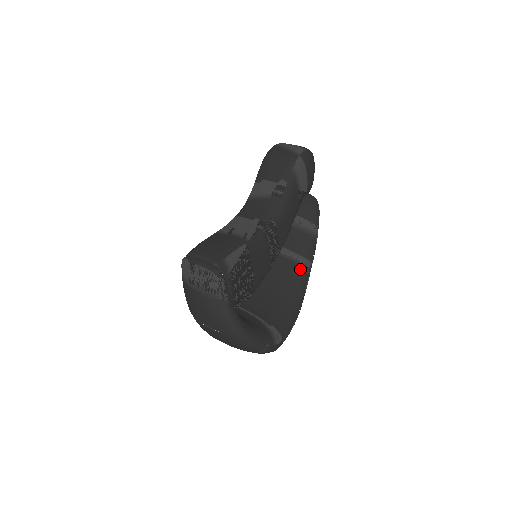
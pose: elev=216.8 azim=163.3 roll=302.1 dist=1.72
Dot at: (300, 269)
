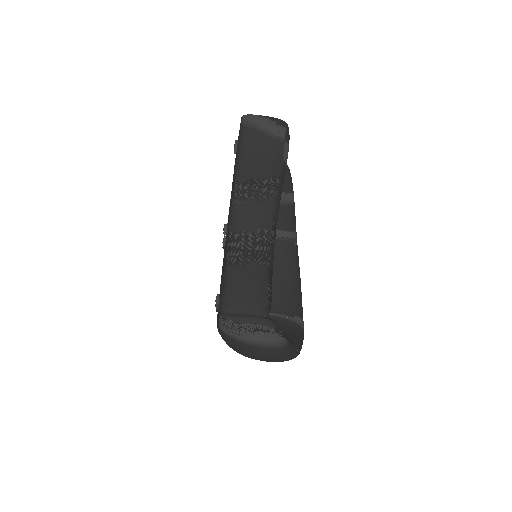
Dot at: (291, 245)
